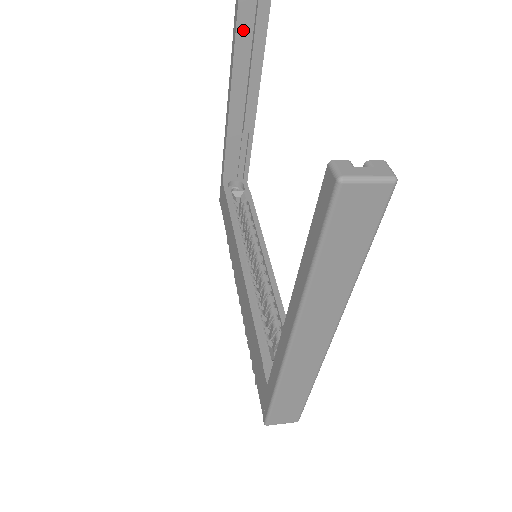
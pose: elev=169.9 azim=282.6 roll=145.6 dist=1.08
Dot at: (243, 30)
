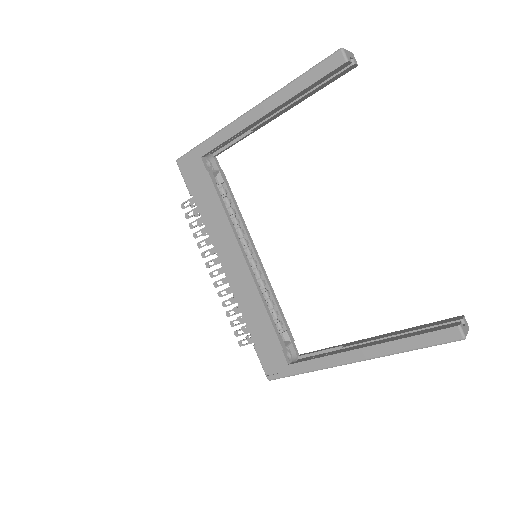
Dot at: (324, 79)
